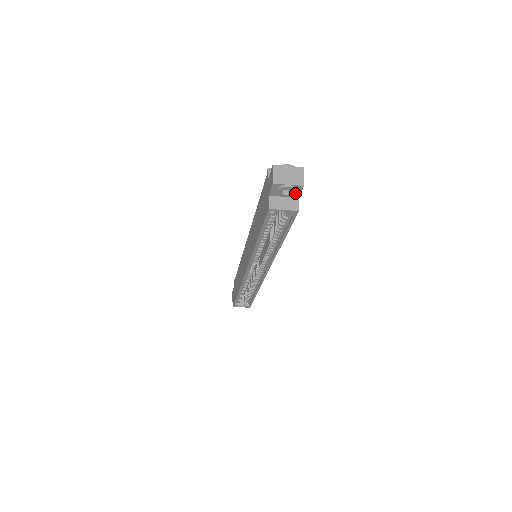
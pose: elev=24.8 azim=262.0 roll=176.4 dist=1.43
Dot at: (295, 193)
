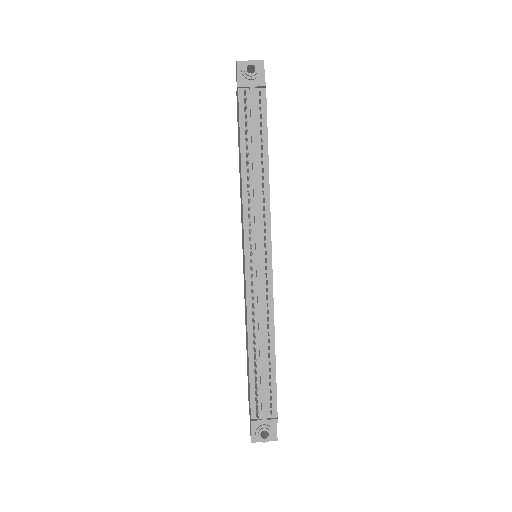
Dot at: occluded
